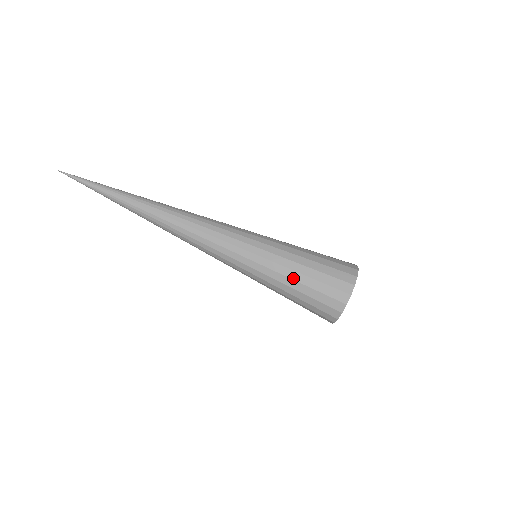
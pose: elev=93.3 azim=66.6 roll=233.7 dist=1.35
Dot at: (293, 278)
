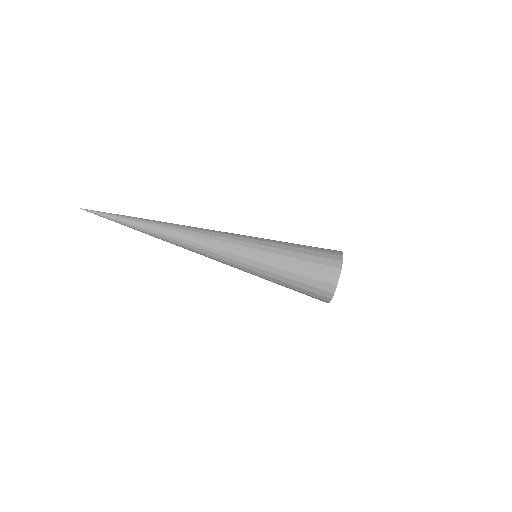
Dot at: (287, 277)
